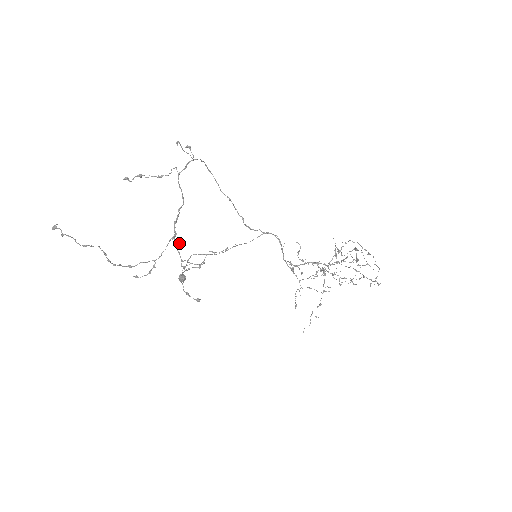
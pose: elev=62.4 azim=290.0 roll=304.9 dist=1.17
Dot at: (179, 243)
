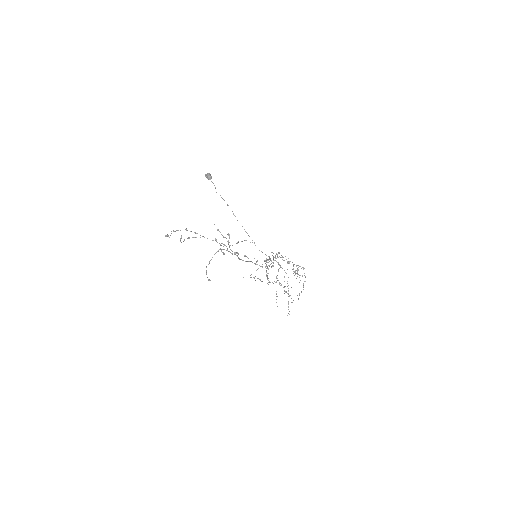
Dot at: occluded
